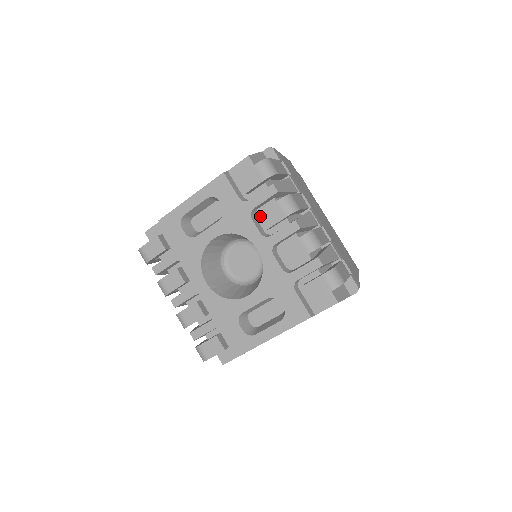
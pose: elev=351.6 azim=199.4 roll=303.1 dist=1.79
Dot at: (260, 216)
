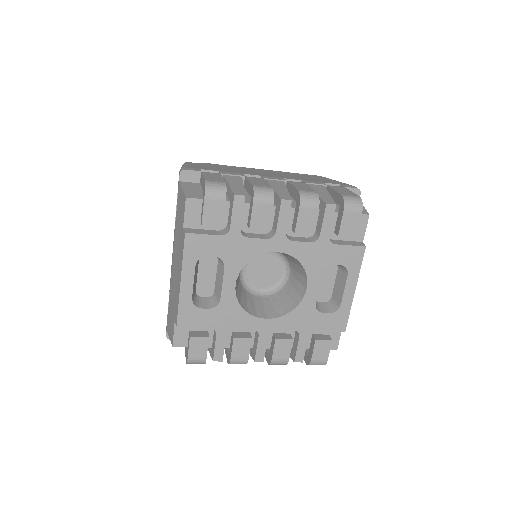
Dot at: (253, 228)
